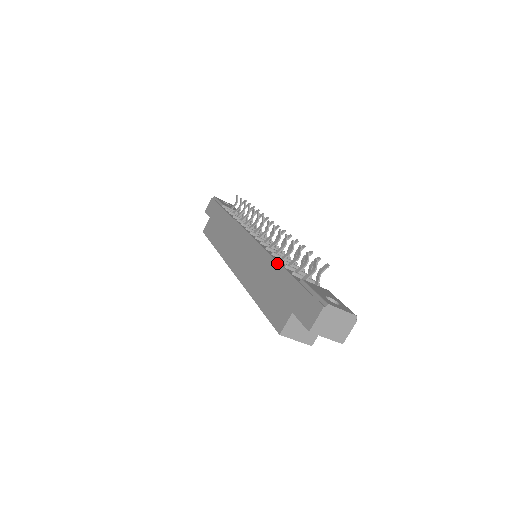
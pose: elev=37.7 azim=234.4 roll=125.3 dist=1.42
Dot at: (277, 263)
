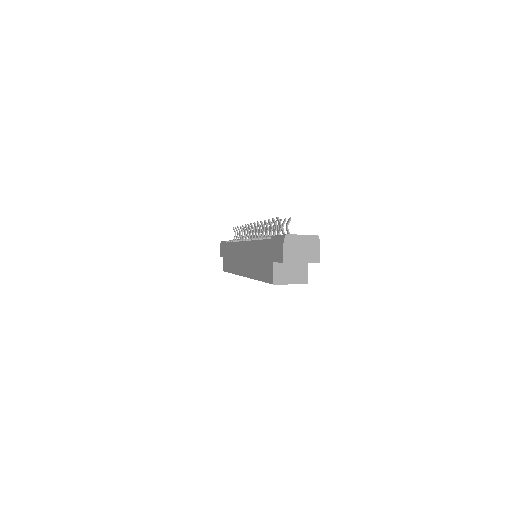
Dot at: (258, 241)
